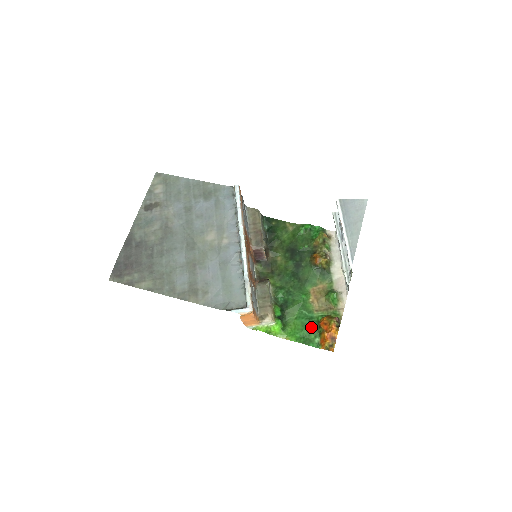
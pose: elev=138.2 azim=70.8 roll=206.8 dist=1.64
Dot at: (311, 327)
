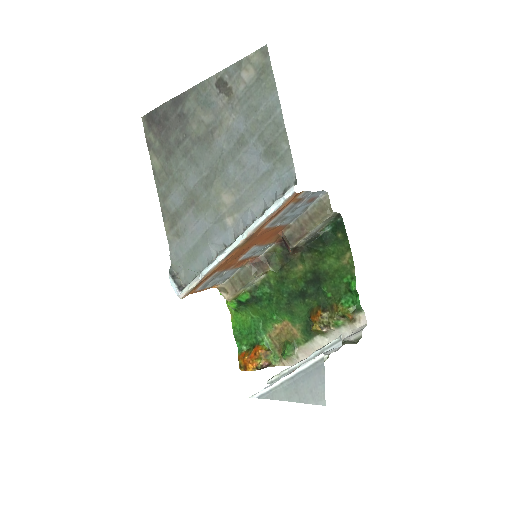
Dot at: (251, 337)
